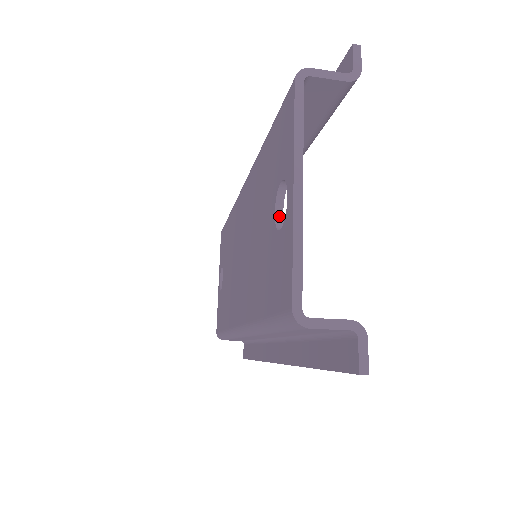
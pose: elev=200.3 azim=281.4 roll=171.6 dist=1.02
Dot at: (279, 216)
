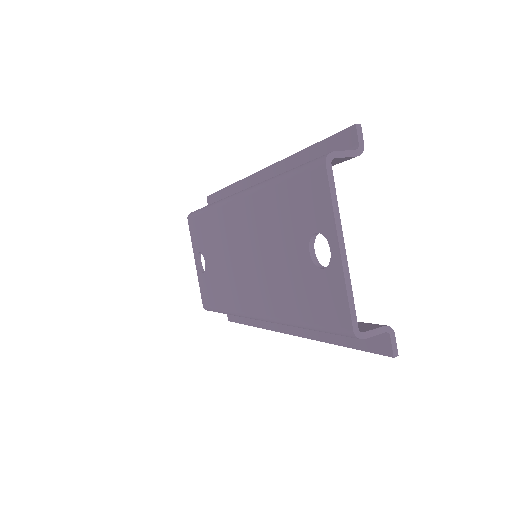
Dot at: (313, 254)
